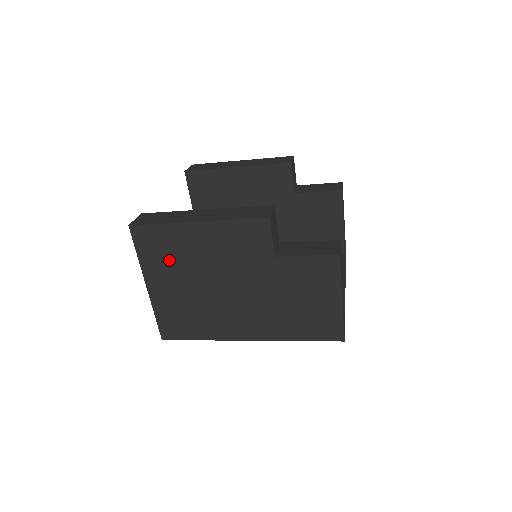
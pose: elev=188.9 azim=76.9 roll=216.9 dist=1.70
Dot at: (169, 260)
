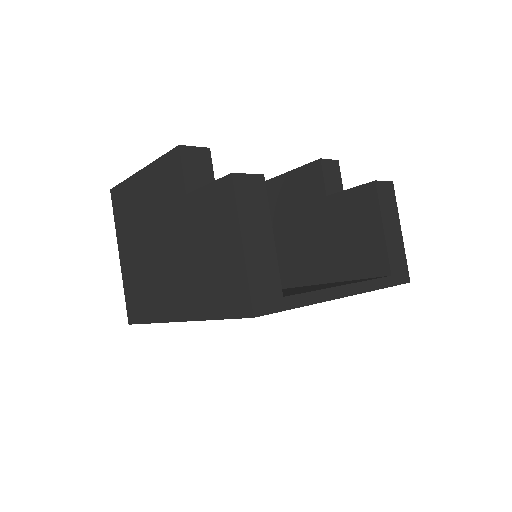
Dot at: (129, 221)
